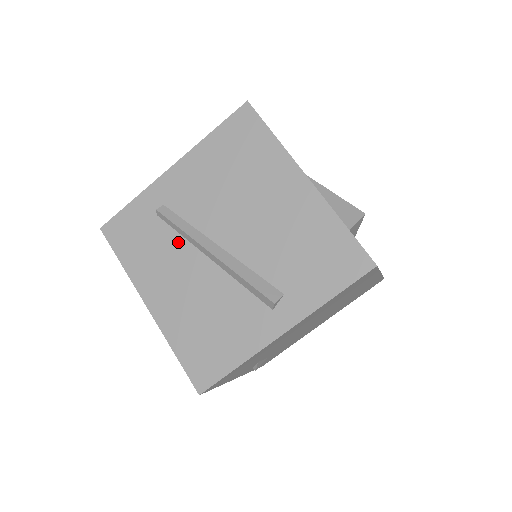
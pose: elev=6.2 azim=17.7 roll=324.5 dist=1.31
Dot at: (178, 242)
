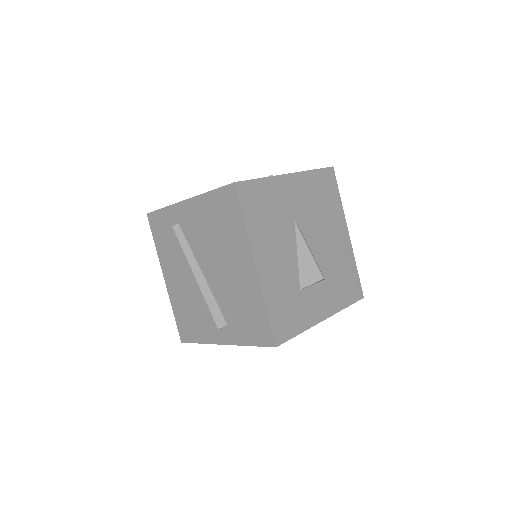
Dot at: (183, 253)
